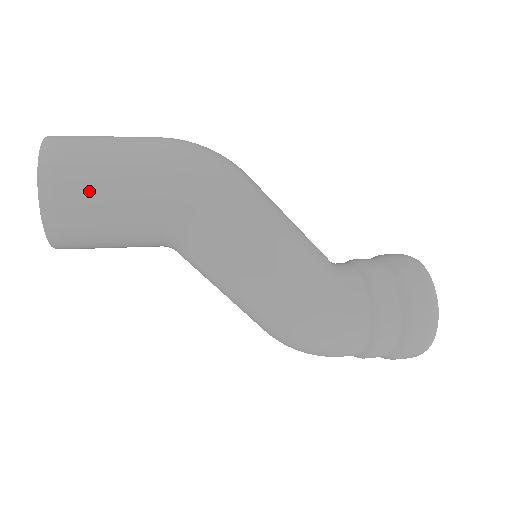
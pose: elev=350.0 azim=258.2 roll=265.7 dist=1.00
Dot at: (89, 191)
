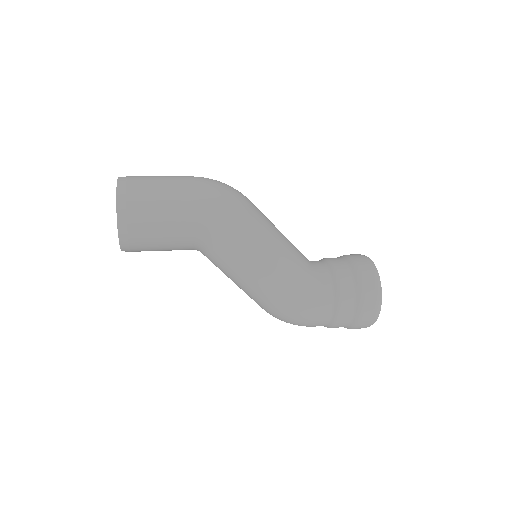
Dot at: (149, 216)
